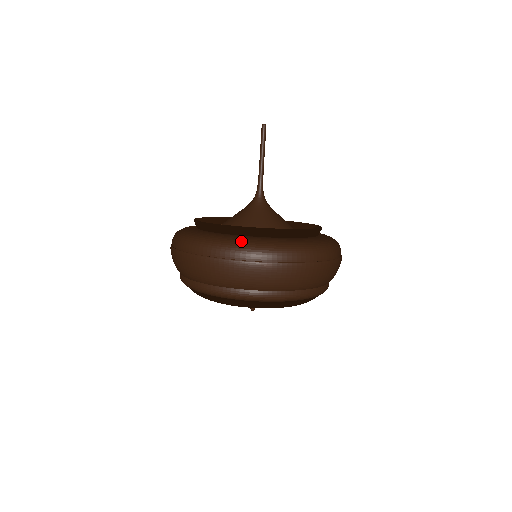
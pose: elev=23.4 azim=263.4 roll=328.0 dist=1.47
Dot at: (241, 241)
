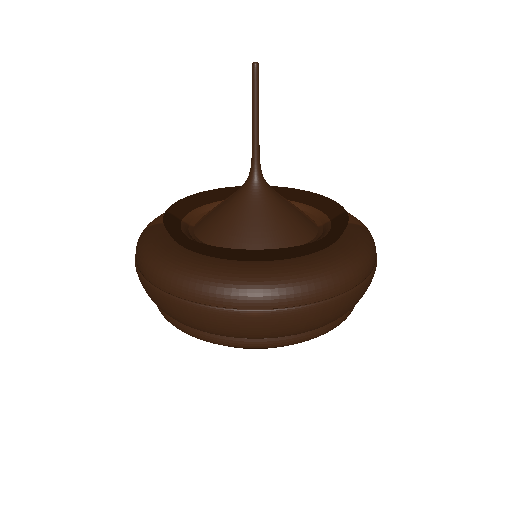
Dot at: (217, 276)
